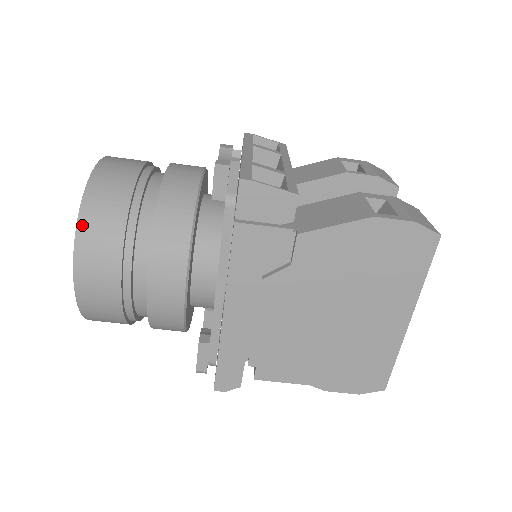
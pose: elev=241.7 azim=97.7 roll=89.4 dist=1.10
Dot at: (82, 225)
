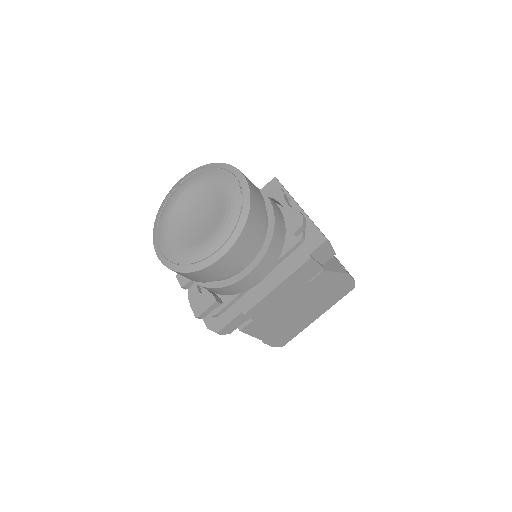
Dot at: (247, 226)
